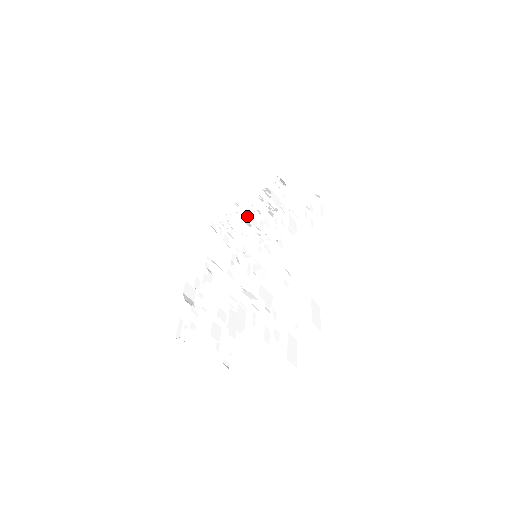
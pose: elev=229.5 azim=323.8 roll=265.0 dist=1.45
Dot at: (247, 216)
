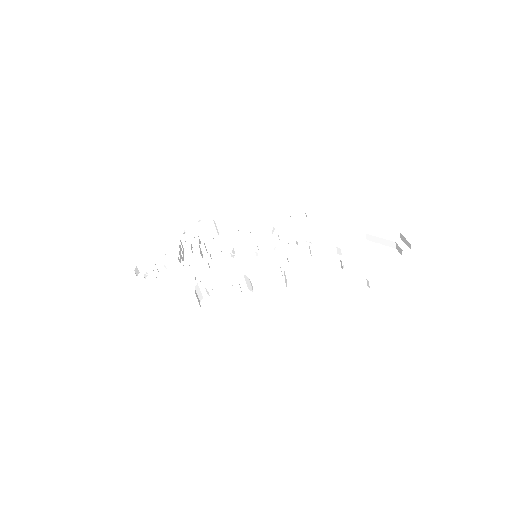
Dot at: (182, 259)
